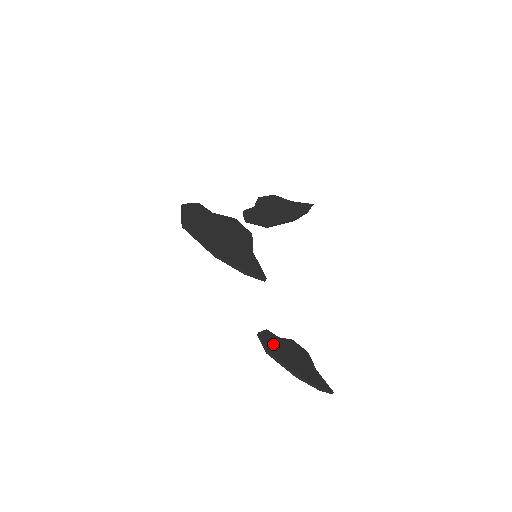
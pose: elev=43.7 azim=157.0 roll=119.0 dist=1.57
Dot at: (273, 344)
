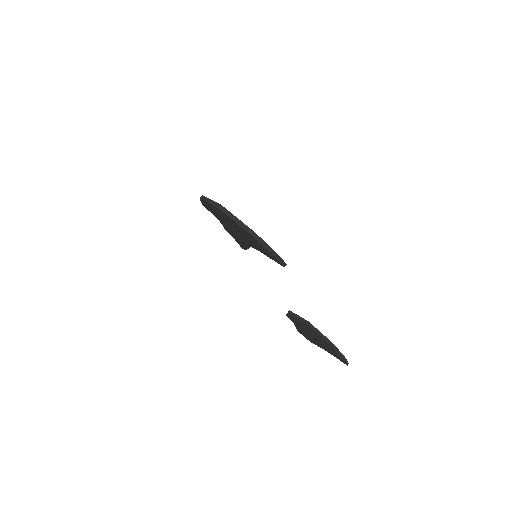
Dot at: occluded
